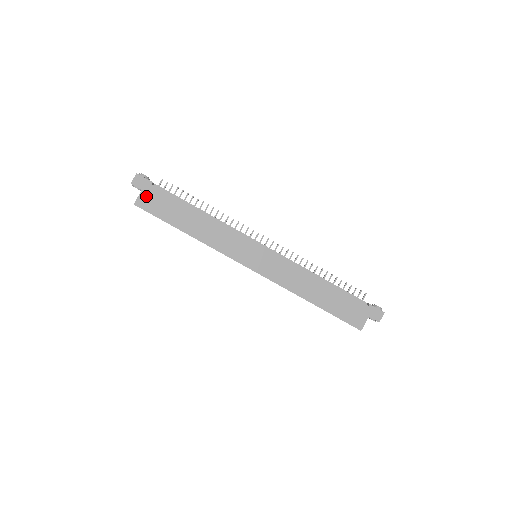
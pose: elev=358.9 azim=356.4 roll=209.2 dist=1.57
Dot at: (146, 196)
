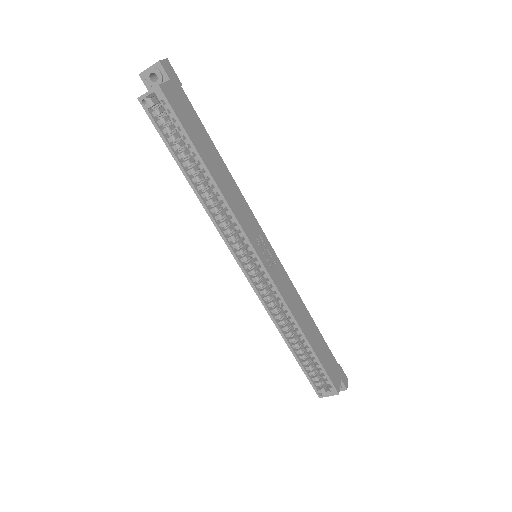
Dot at: (173, 91)
